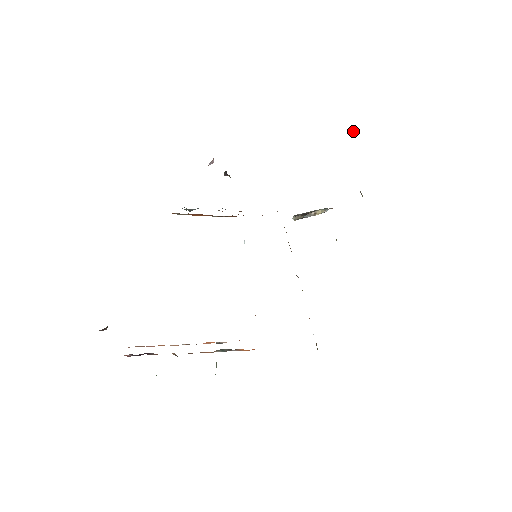
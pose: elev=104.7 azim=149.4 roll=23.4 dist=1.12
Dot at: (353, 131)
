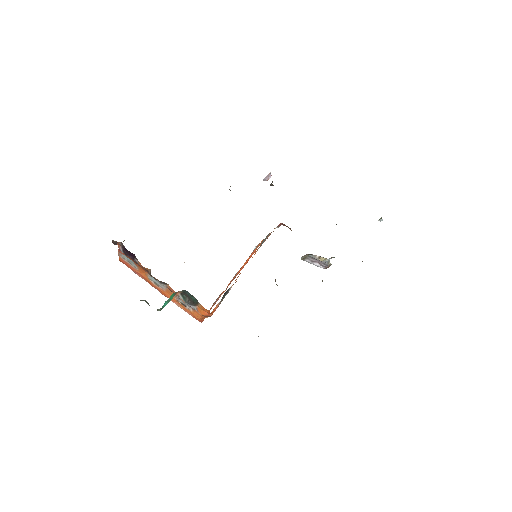
Dot at: (381, 219)
